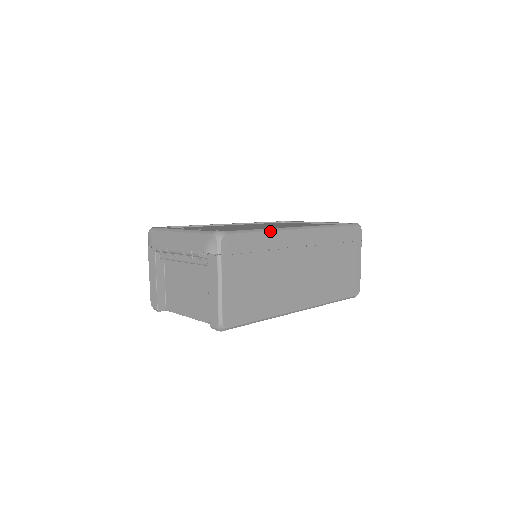
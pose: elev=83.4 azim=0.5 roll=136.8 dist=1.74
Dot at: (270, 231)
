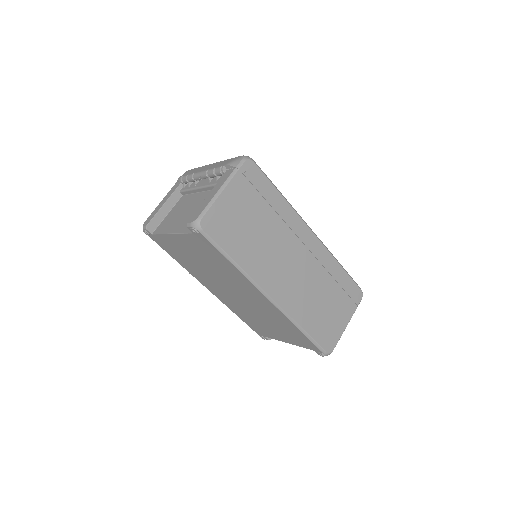
Dot at: (287, 201)
